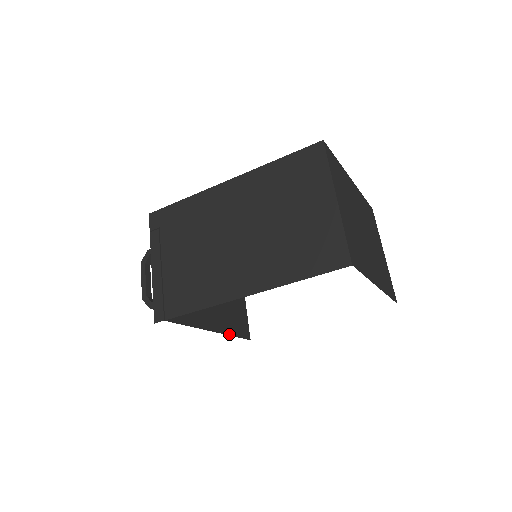
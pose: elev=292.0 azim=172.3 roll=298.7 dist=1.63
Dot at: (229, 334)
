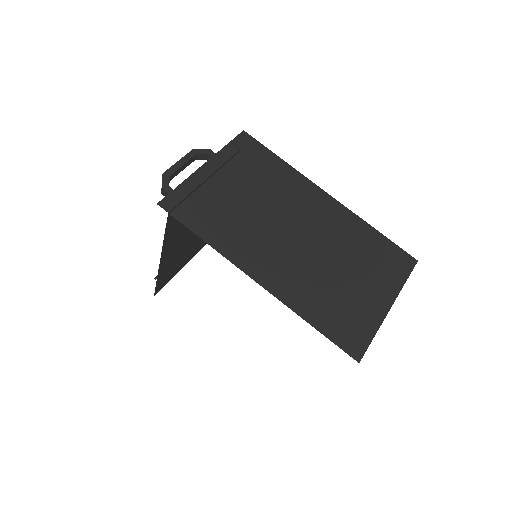
Dot at: (158, 275)
